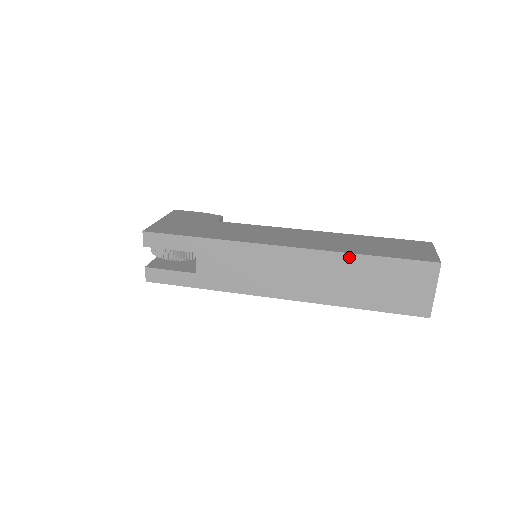
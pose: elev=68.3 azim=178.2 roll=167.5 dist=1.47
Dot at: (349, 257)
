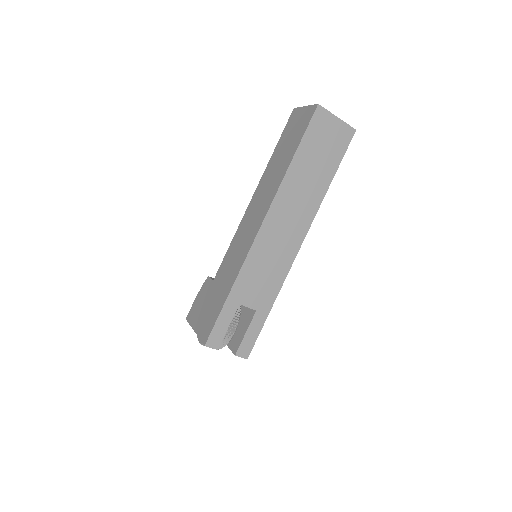
Dot at: (289, 175)
